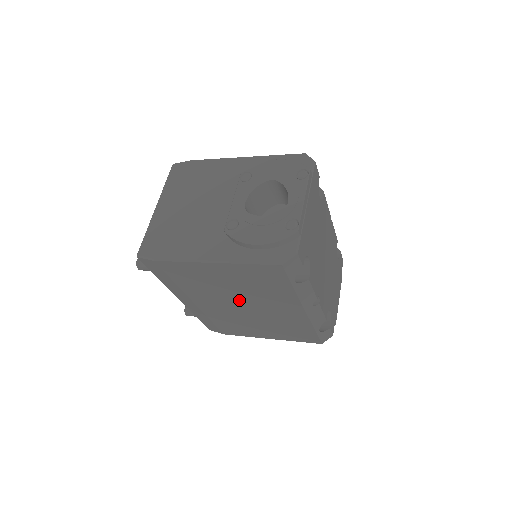
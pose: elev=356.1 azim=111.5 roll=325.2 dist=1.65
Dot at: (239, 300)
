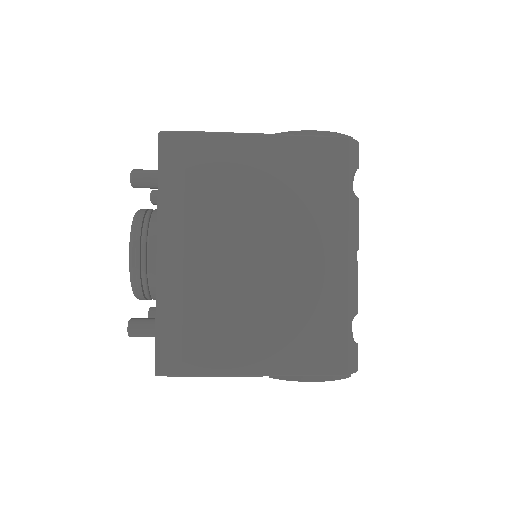
Dot at: (263, 234)
